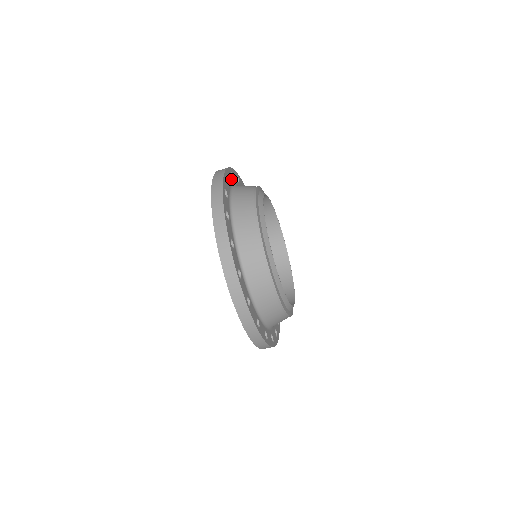
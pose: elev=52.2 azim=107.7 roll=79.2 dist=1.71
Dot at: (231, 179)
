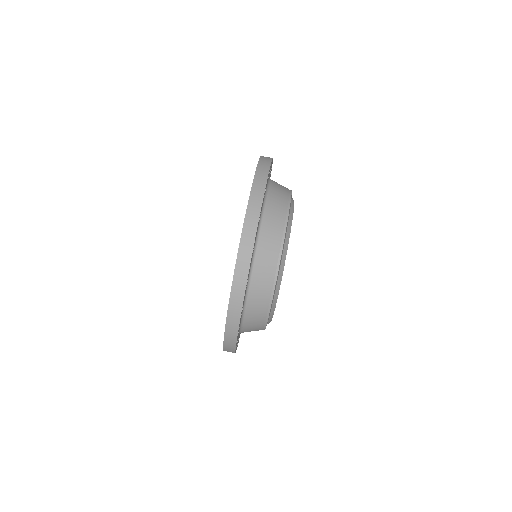
Dot at: occluded
